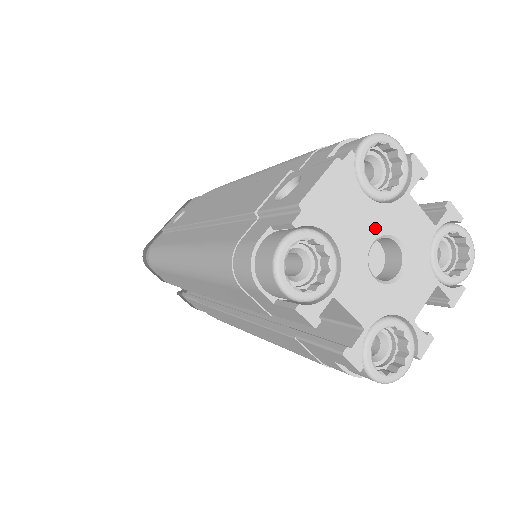
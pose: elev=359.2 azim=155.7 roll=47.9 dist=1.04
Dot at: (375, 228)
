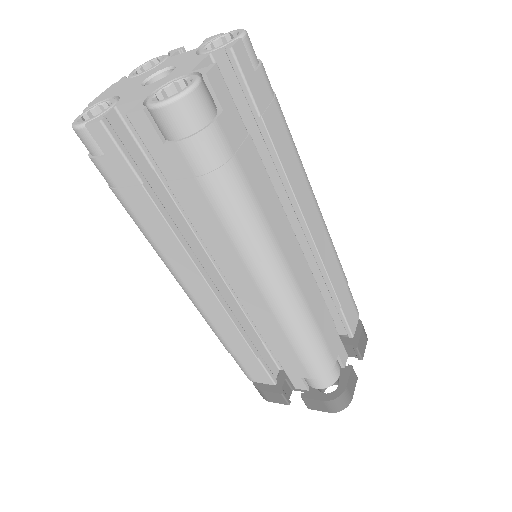
Dot at: (145, 77)
